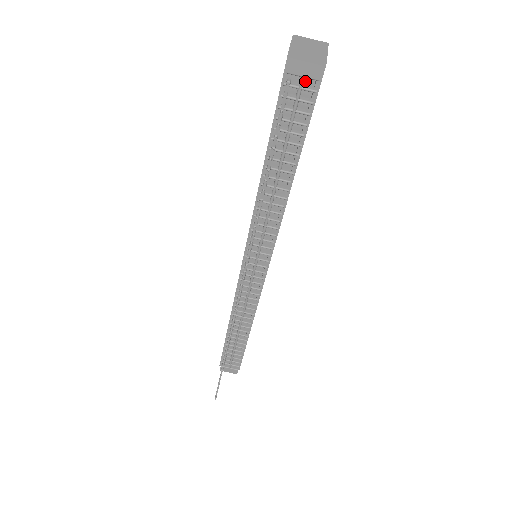
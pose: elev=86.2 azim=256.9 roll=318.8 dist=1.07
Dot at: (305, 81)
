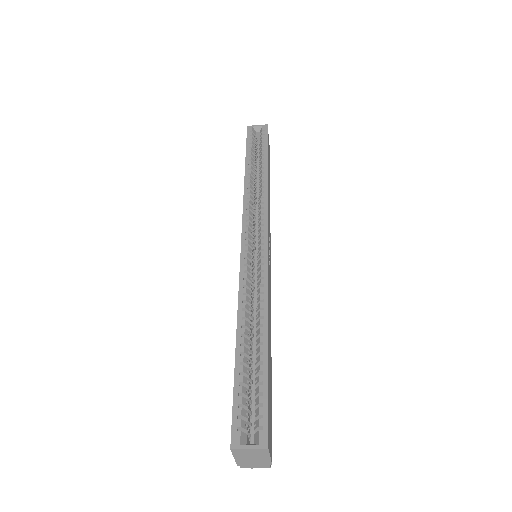
Dot at: occluded
